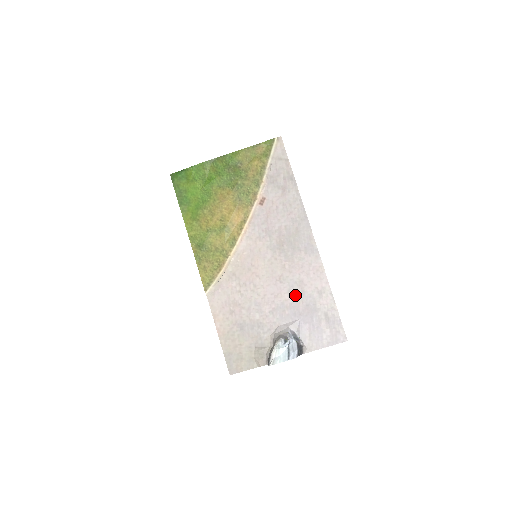
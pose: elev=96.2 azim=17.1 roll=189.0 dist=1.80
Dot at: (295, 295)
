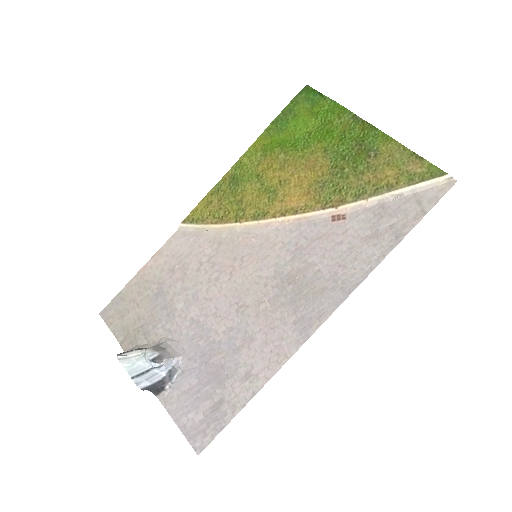
Dot at: (229, 341)
